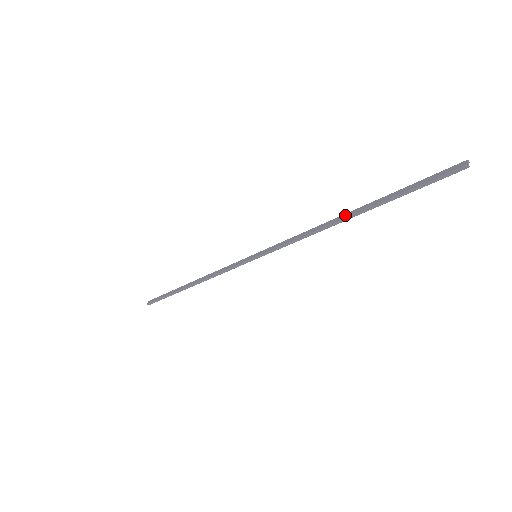
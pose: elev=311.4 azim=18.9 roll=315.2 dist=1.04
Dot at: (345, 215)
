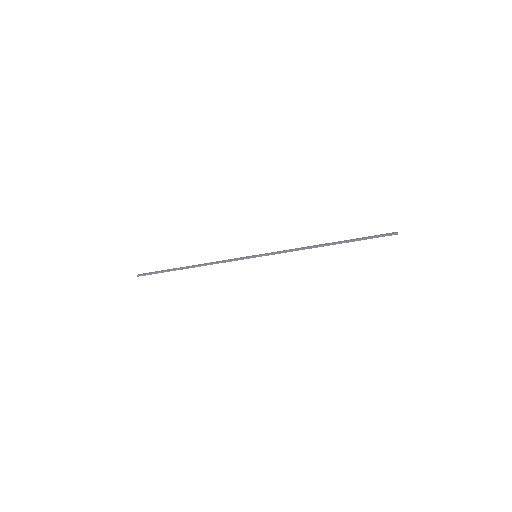
Dot at: (327, 243)
